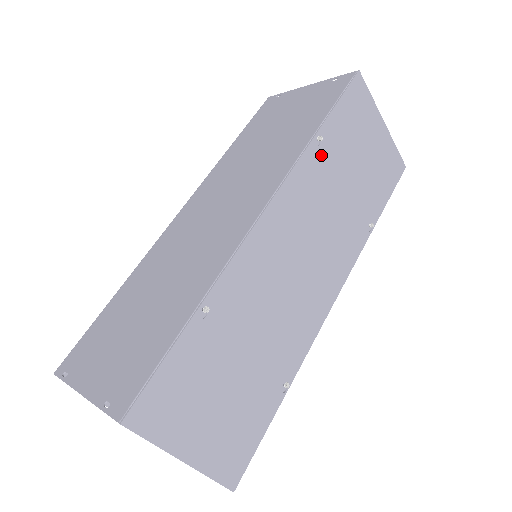
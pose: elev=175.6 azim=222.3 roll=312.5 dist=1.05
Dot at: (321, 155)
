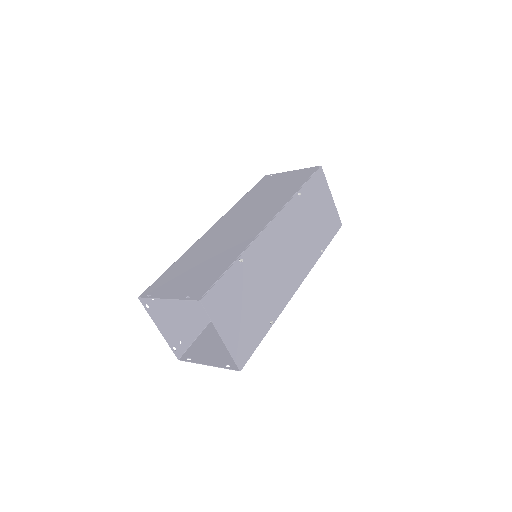
Dot at: (300, 203)
